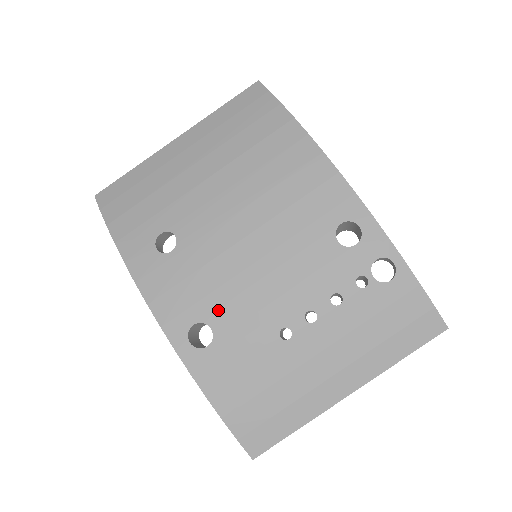
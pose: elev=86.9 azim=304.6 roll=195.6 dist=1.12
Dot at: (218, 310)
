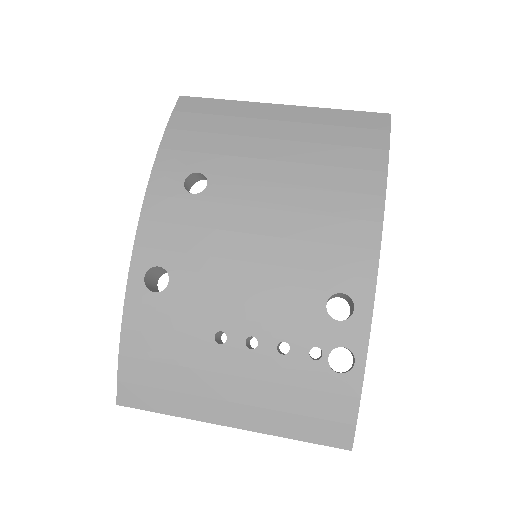
Dot at: (187, 272)
